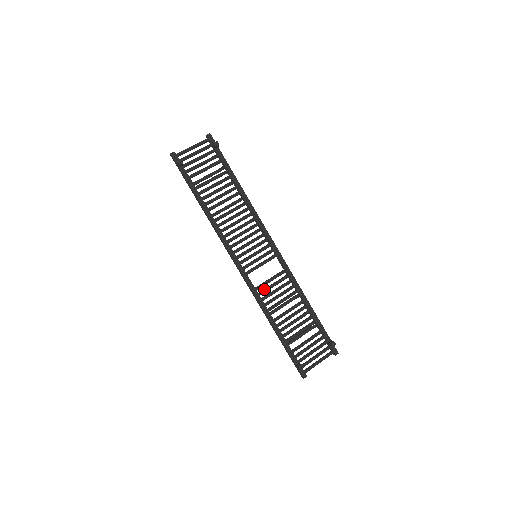
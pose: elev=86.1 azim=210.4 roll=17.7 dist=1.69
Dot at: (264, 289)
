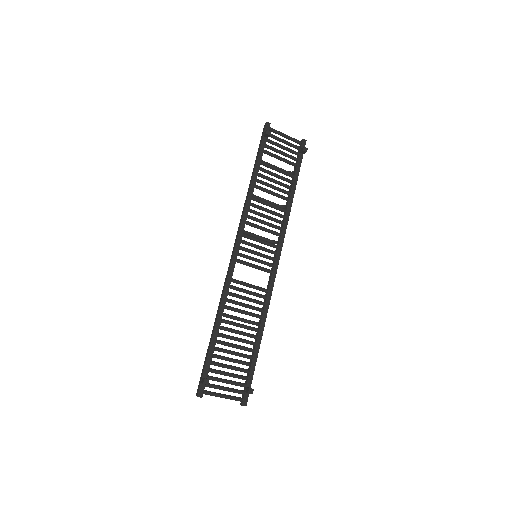
Dot at: (238, 287)
